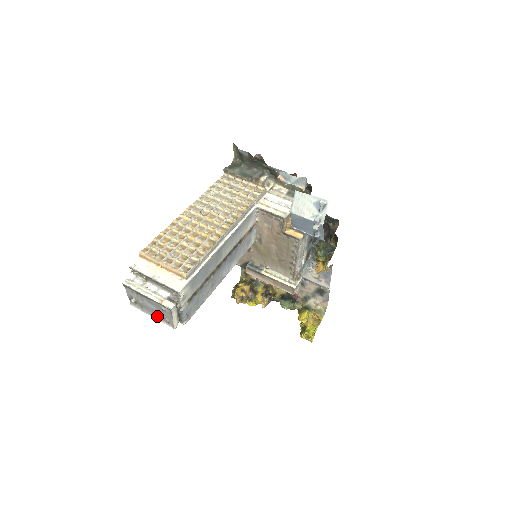
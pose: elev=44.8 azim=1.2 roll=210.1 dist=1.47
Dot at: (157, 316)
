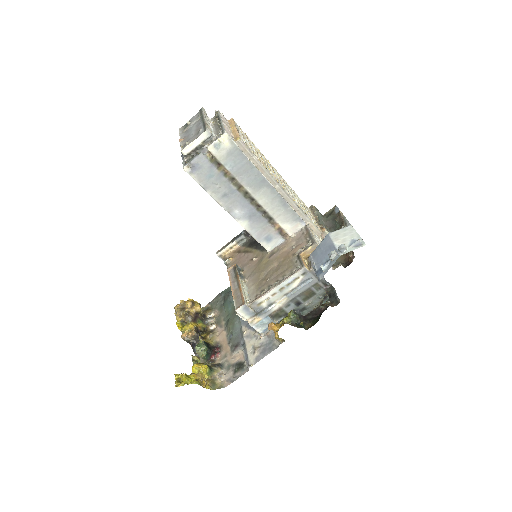
Dot at: (184, 139)
